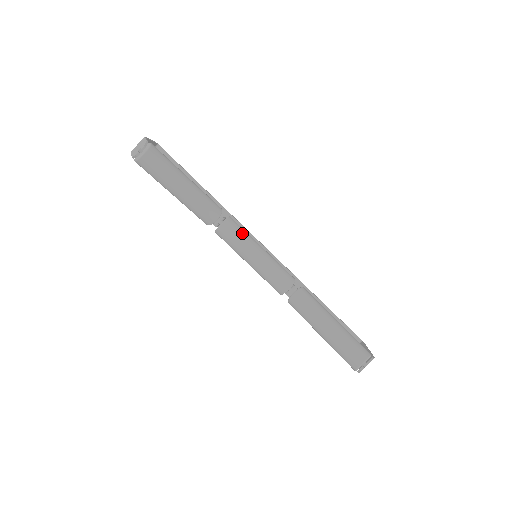
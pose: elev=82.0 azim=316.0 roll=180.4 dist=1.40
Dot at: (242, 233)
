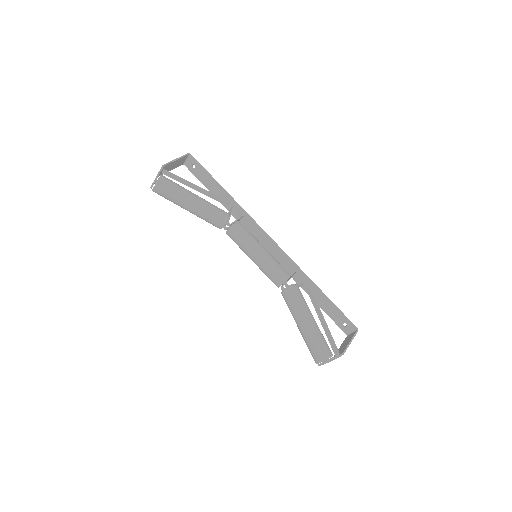
Dot at: (243, 238)
